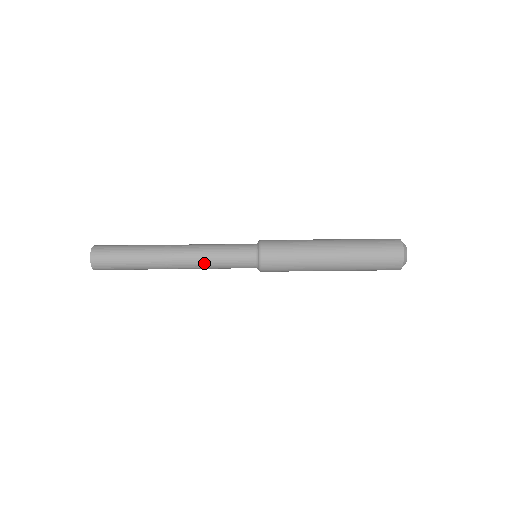
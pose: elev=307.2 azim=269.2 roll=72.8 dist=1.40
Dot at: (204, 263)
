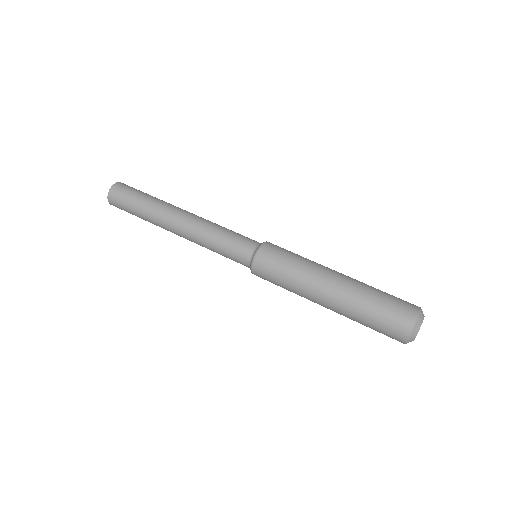
Dot at: (201, 238)
